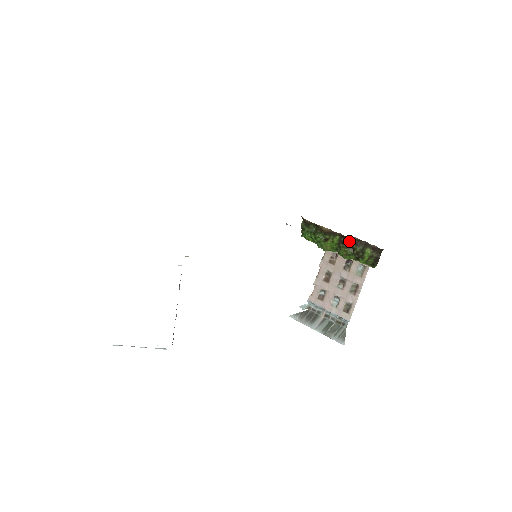
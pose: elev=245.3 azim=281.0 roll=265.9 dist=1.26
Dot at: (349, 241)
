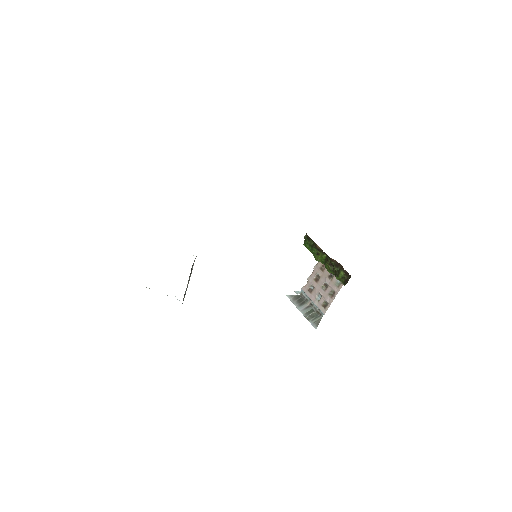
Dot at: (332, 261)
